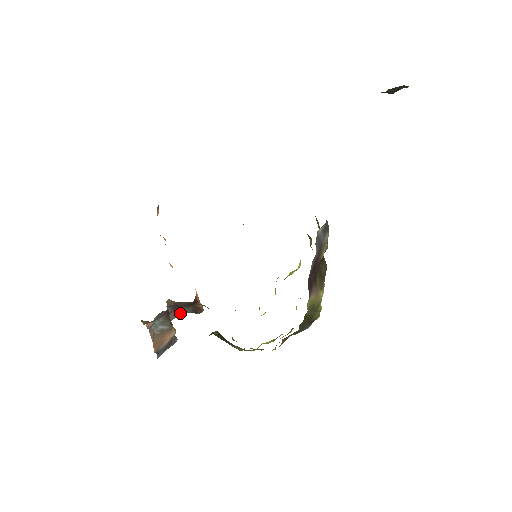
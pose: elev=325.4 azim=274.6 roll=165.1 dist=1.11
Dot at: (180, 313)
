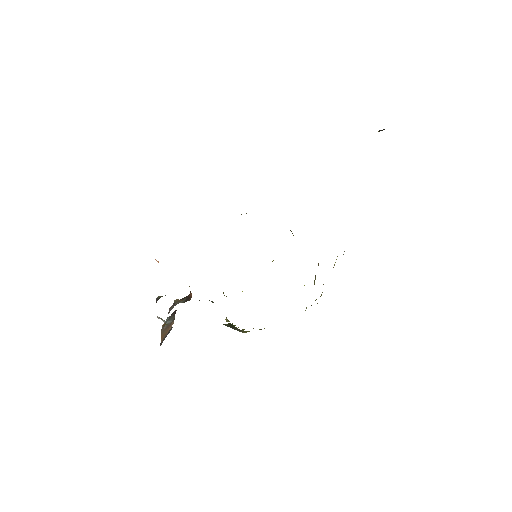
Dot at: (175, 304)
